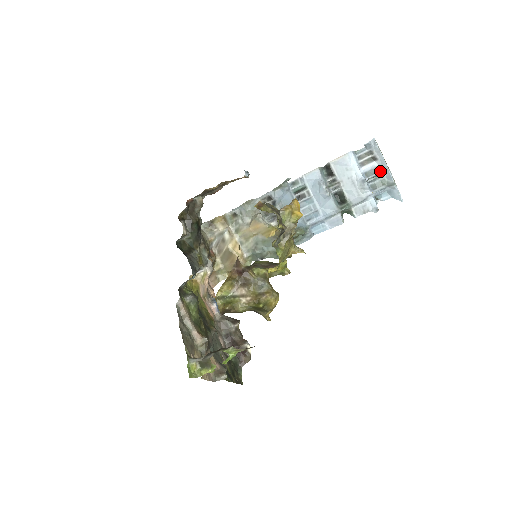
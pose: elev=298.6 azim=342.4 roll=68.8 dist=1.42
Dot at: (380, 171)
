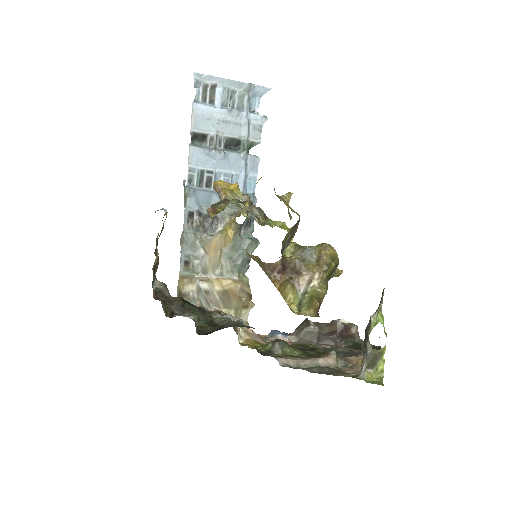
Dot at: (229, 90)
